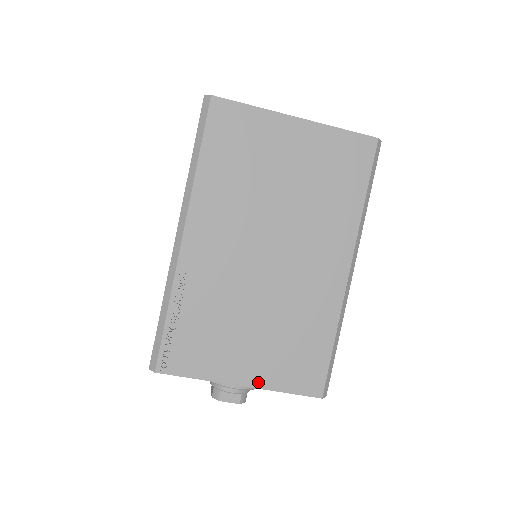
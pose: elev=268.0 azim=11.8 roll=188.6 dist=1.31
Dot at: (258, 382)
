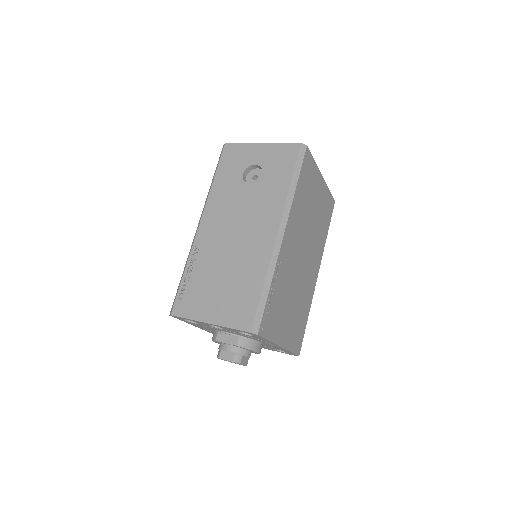
Dot at: (286, 344)
